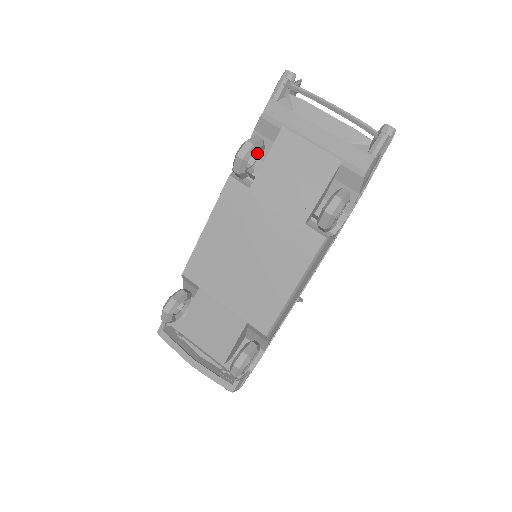
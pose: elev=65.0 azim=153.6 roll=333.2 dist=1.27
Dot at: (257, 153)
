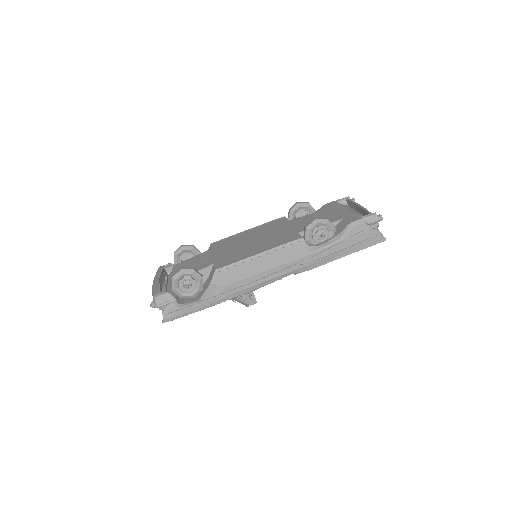
Dot at: occluded
